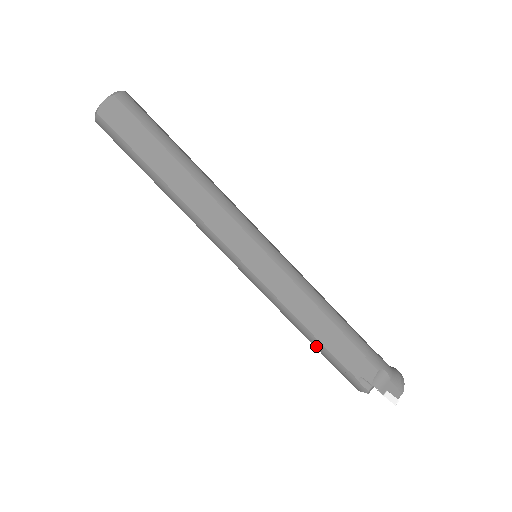
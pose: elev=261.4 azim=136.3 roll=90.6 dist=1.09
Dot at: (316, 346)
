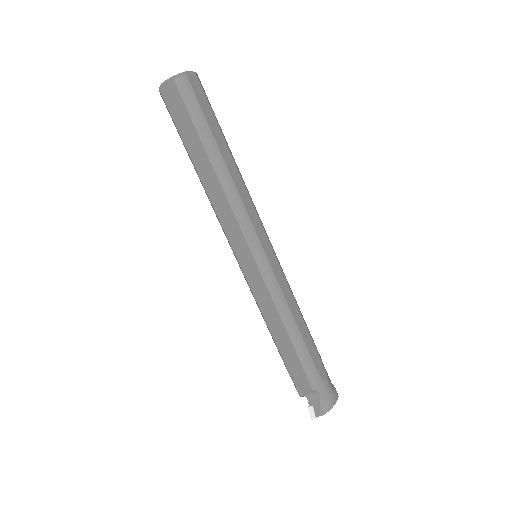
Dot at: (275, 344)
